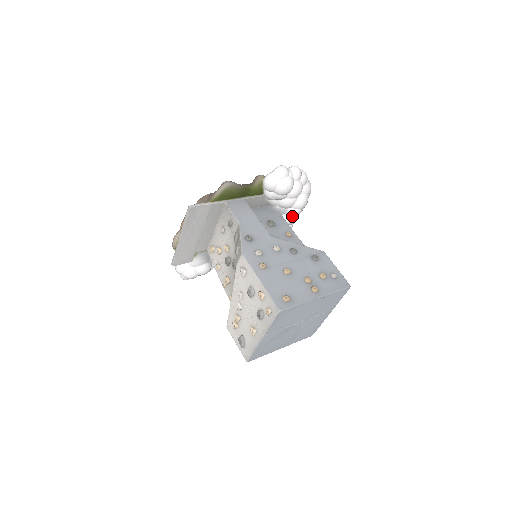
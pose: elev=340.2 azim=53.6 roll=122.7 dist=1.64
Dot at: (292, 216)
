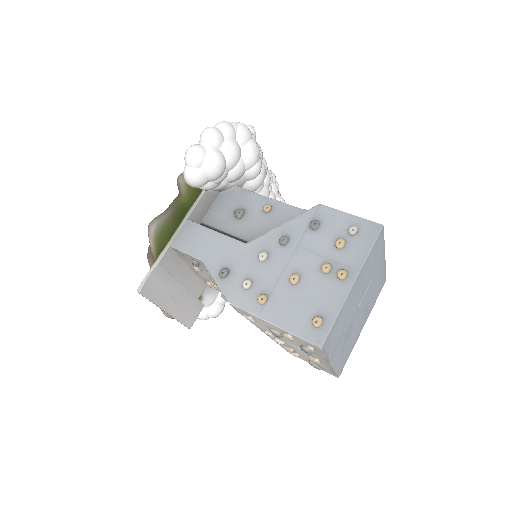
Dot at: (256, 176)
